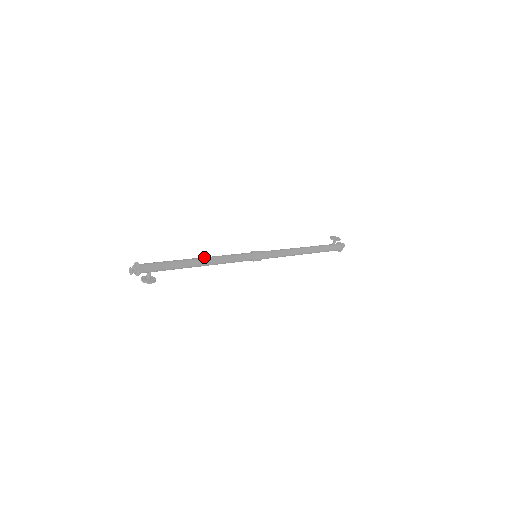
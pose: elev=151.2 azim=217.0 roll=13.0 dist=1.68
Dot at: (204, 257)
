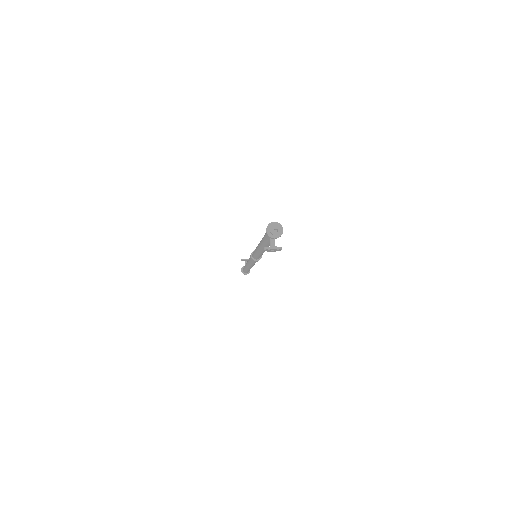
Dot at: occluded
